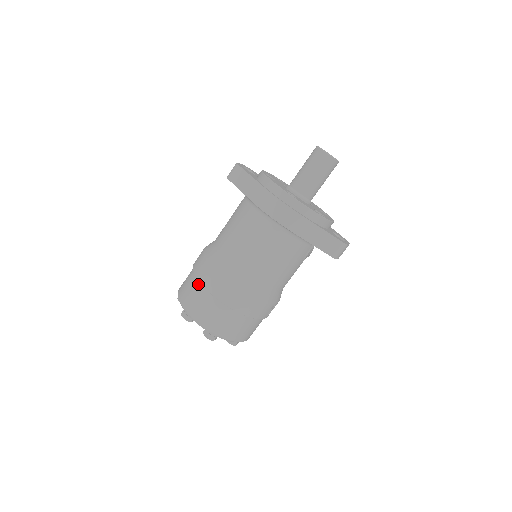
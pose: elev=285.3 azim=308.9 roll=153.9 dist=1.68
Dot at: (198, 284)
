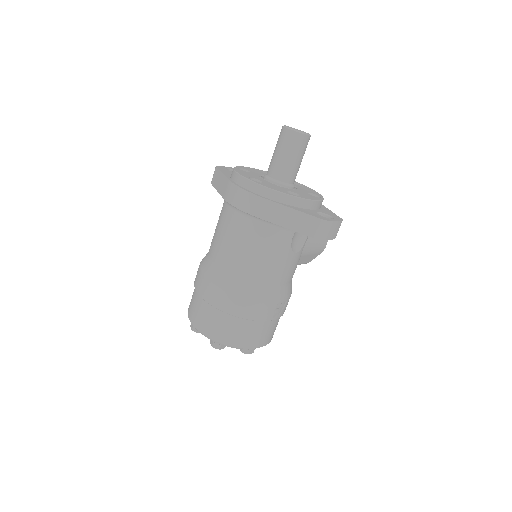
Dot at: (196, 292)
